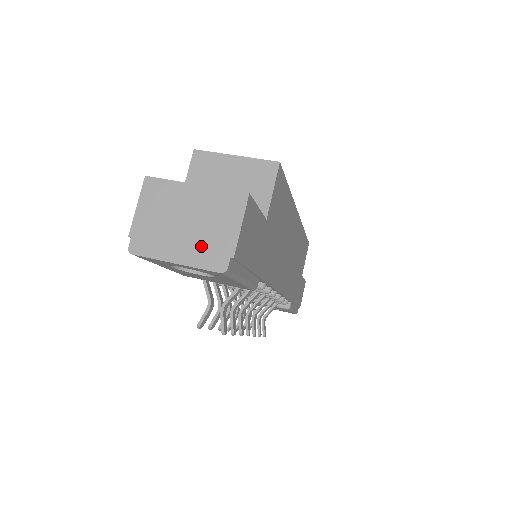
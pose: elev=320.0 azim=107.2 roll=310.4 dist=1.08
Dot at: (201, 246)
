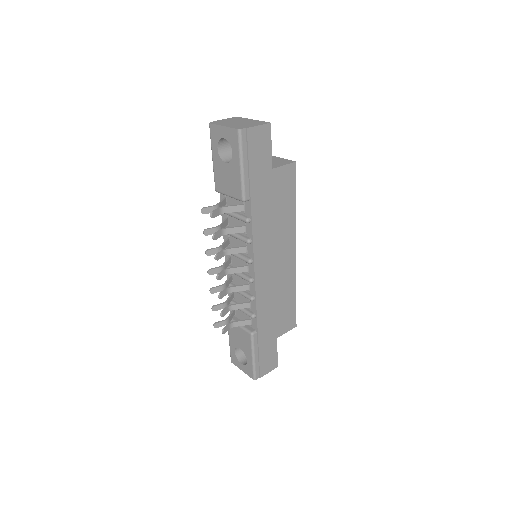
Dot at: (238, 125)
